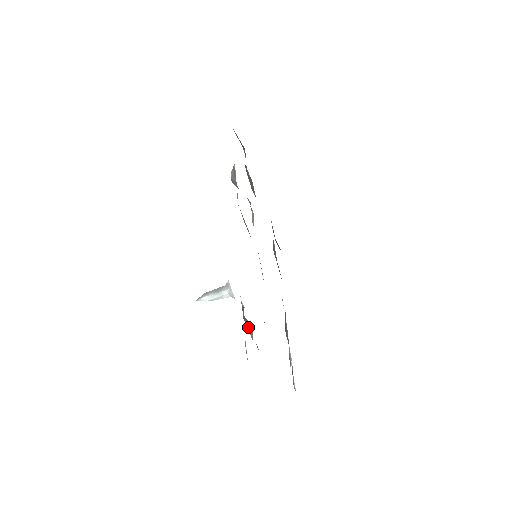
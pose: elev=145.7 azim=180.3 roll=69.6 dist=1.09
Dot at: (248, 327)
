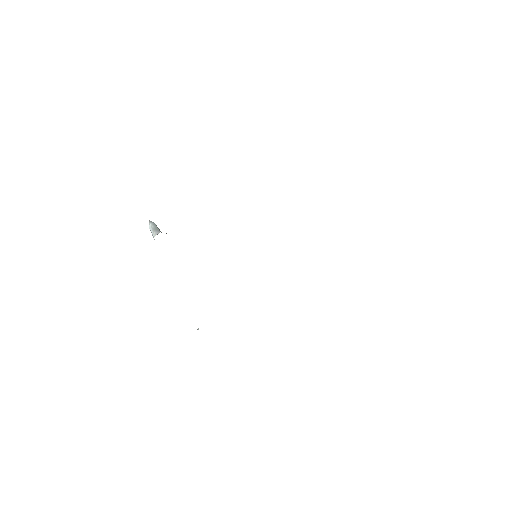
Dot at: occluded
